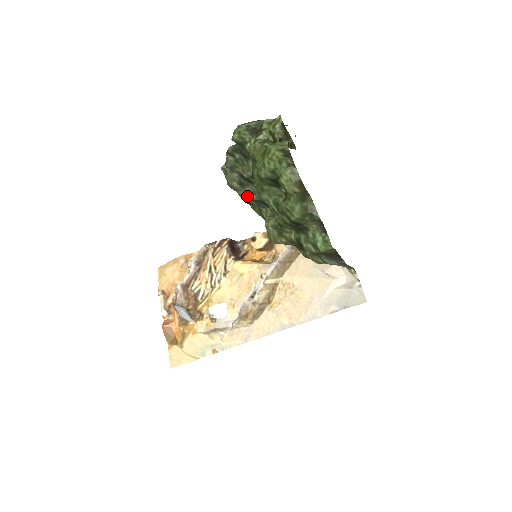
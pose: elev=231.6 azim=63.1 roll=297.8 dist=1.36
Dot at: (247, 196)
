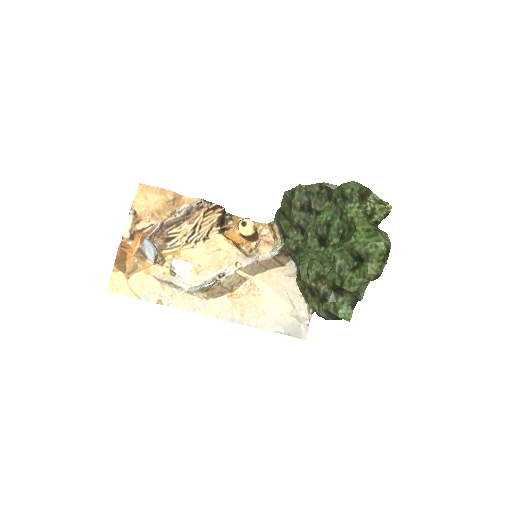
Dot at: (297, 218)
